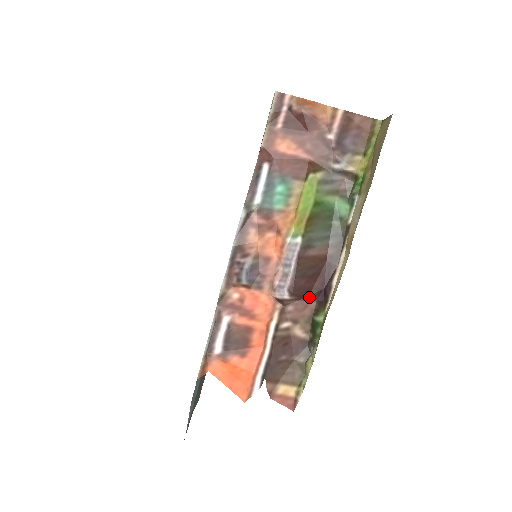
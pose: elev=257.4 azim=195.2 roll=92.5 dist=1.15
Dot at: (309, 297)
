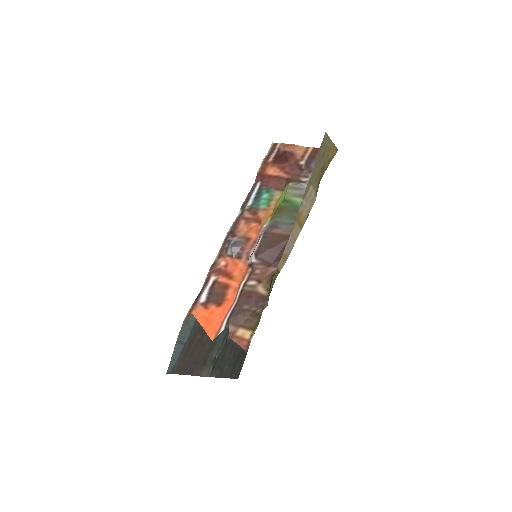
Dot at: (272, 264)
